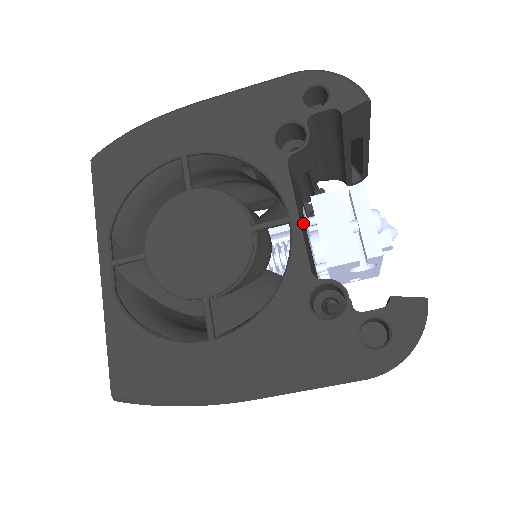
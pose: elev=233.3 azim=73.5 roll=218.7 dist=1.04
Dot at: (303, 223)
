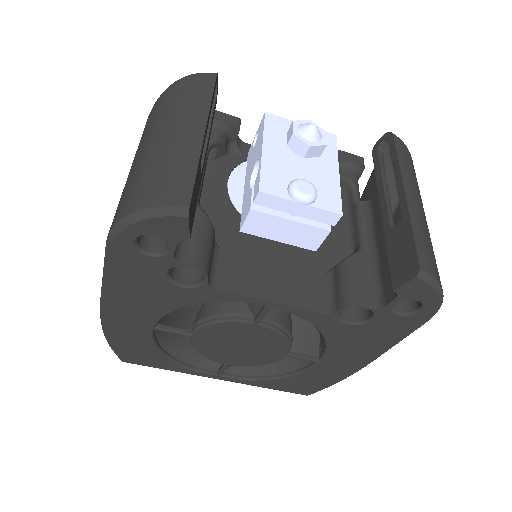
Dot at: (266, 259)
